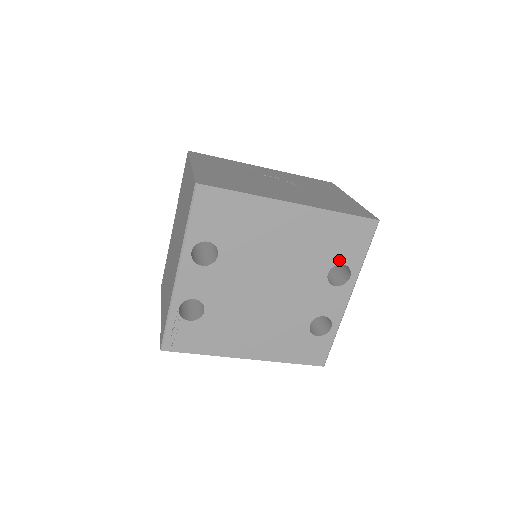
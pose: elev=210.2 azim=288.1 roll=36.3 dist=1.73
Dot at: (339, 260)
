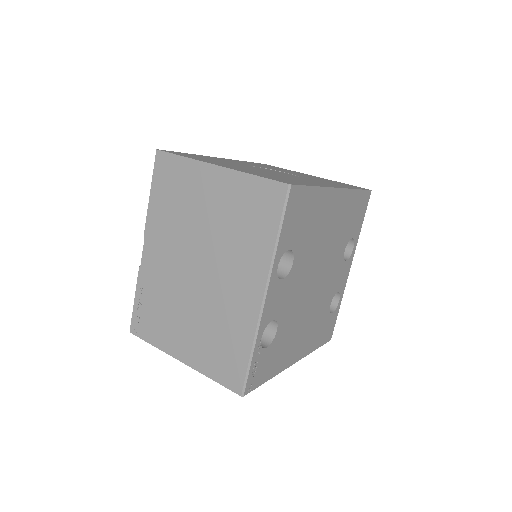
Dot at: (351, 235)
